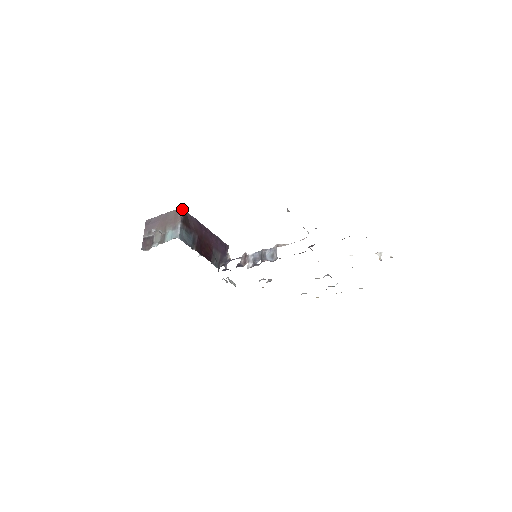
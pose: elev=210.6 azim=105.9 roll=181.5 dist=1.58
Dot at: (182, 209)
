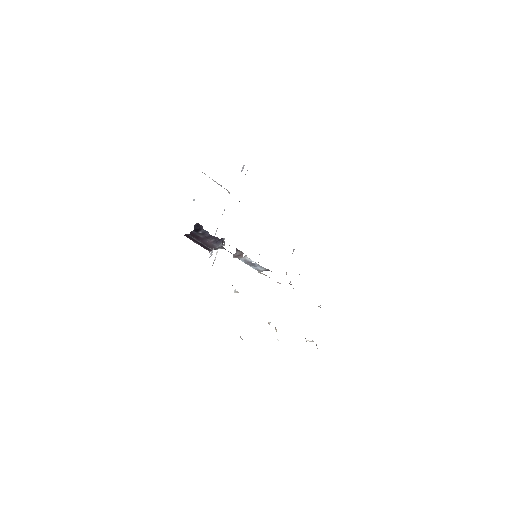
Dot at: occluded
